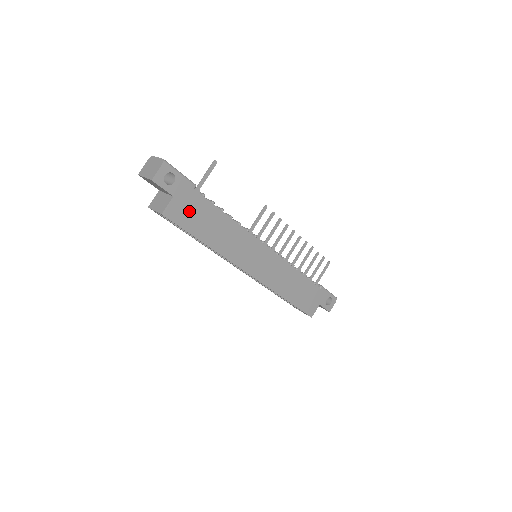
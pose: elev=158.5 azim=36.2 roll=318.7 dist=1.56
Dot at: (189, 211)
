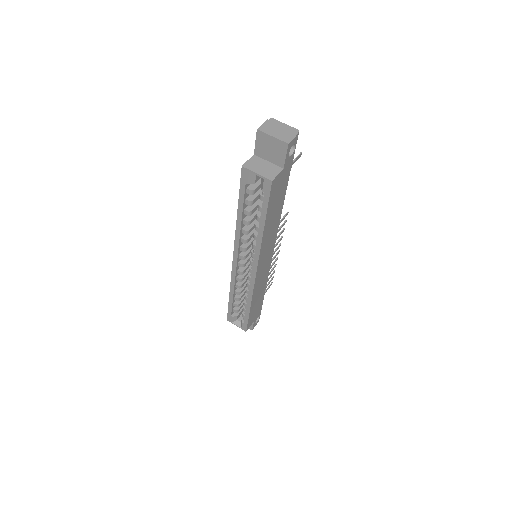
Dot at: (278, 189)
